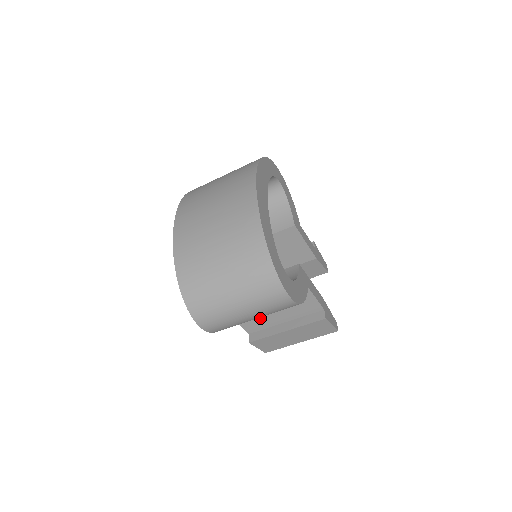
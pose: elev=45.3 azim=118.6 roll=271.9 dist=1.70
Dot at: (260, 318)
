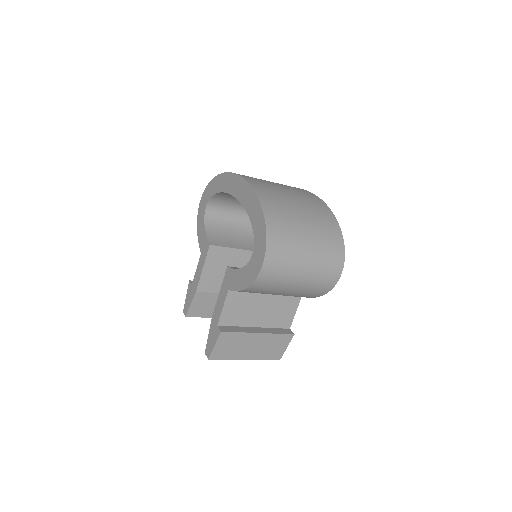
Dot at: (244, 310)
